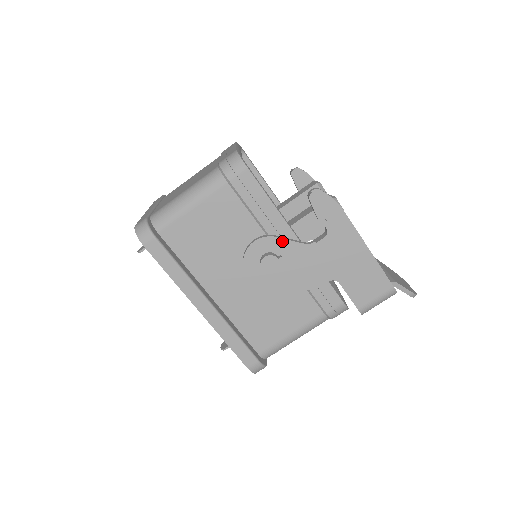
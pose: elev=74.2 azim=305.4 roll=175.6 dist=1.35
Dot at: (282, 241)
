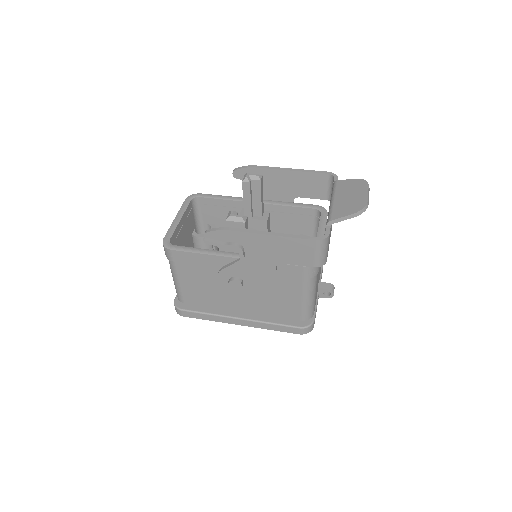
Dot at: (227, 269)
